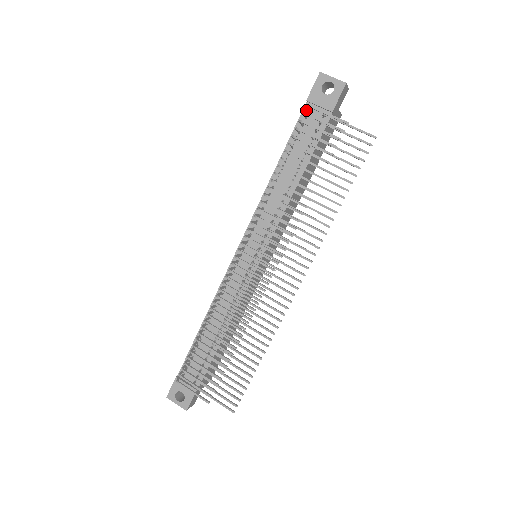
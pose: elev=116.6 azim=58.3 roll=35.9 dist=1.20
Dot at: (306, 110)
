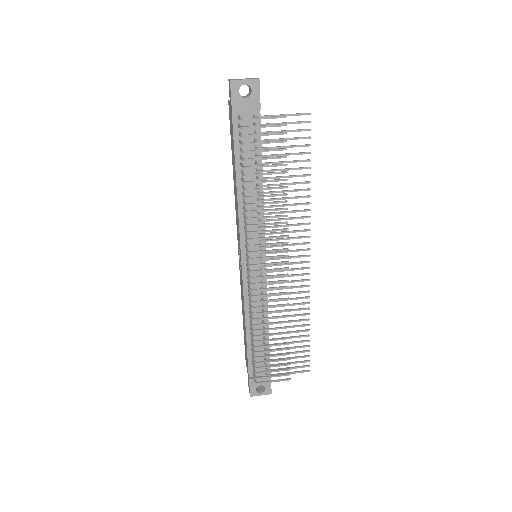
Dot at: (235, 120)
